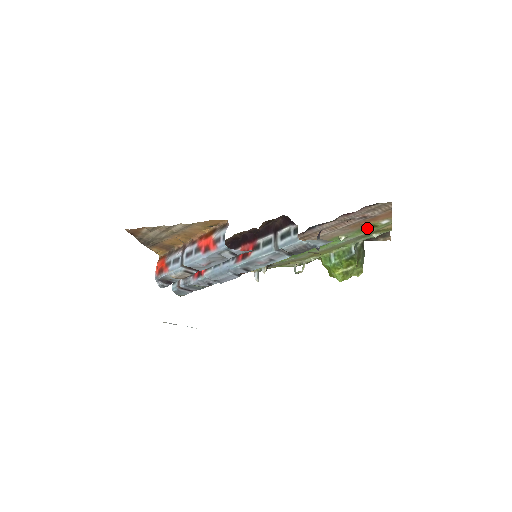
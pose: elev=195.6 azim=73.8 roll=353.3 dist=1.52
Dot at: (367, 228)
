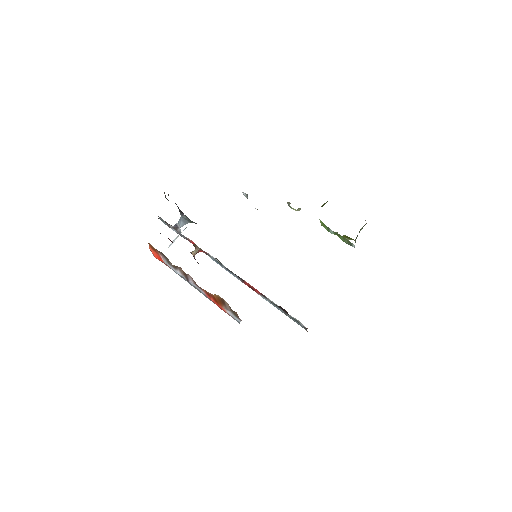
Dot at: occluded
